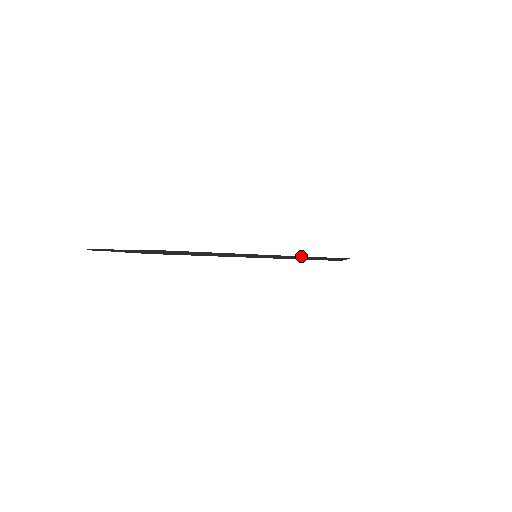
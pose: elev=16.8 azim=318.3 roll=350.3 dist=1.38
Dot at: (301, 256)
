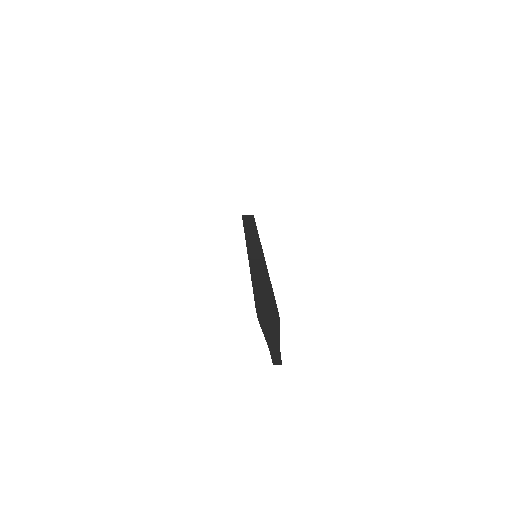
Dot at: occluded
